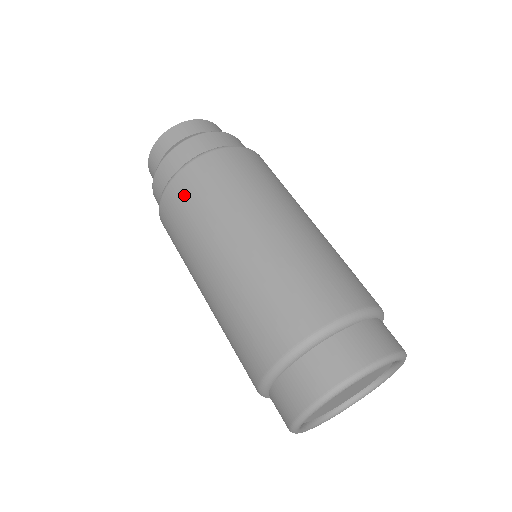
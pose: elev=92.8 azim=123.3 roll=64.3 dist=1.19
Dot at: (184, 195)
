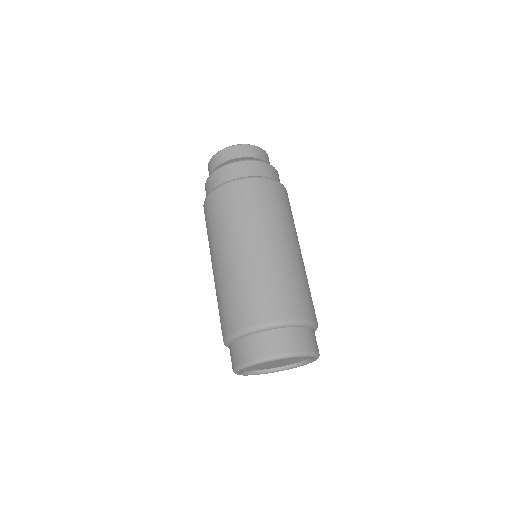
Dot at: (230, 199)
